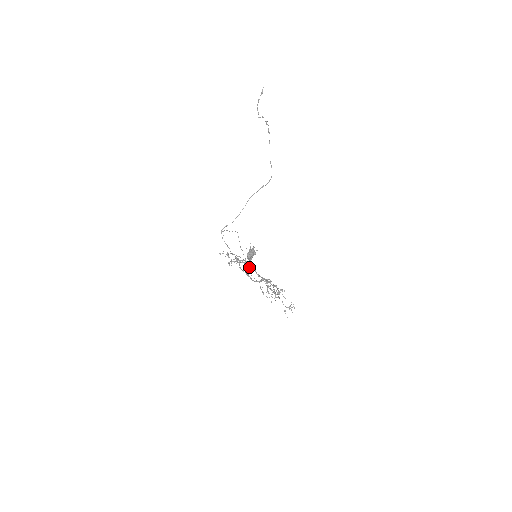
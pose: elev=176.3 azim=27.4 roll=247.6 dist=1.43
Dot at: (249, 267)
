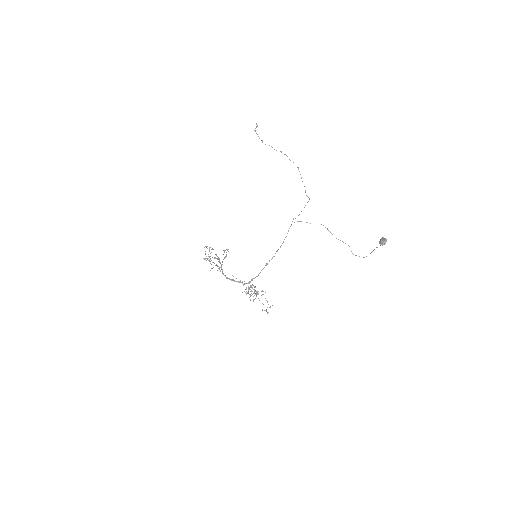
Dot at: (219, 268)
